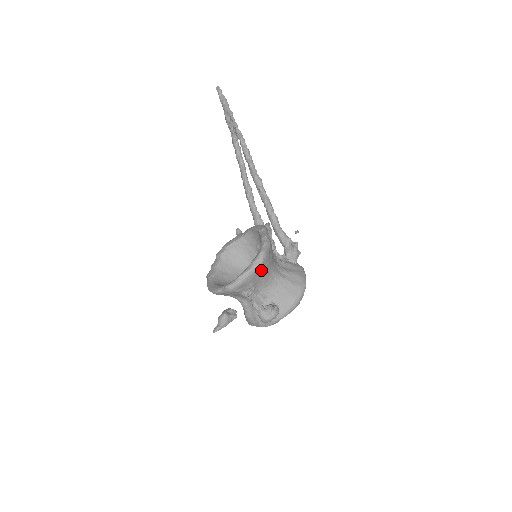
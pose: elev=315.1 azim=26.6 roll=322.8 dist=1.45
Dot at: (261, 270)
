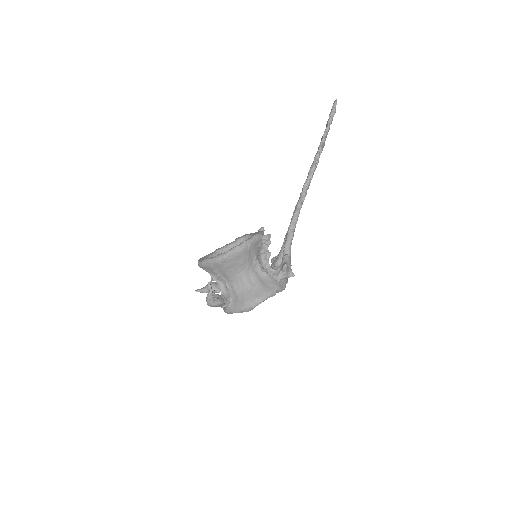
Dot at: (223, 265)
